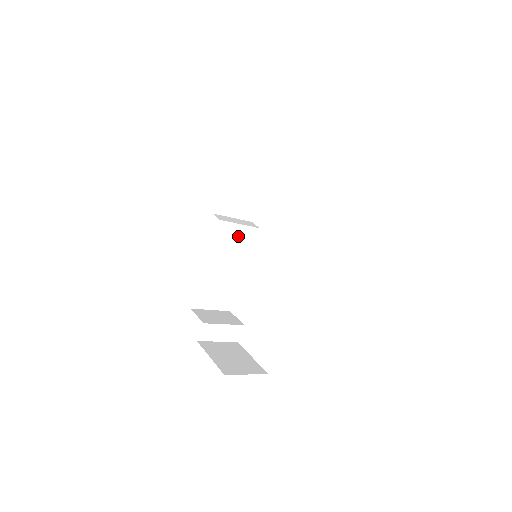
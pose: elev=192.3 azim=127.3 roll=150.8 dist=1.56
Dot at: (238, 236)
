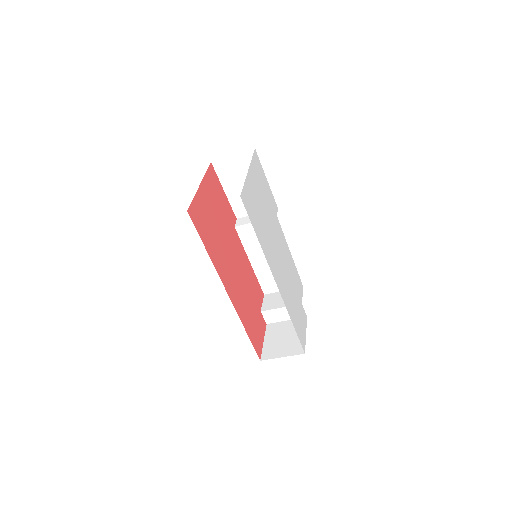
Dot at: occluded
